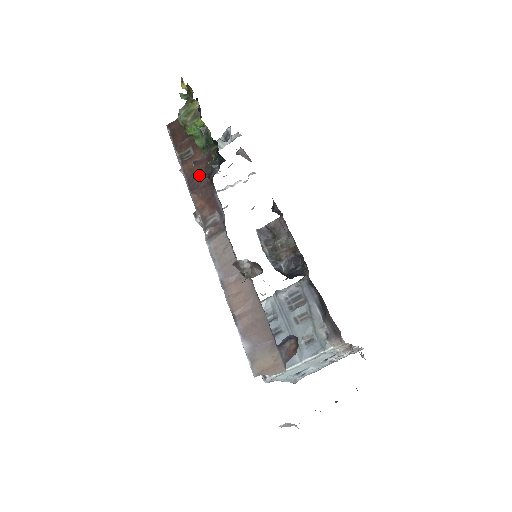
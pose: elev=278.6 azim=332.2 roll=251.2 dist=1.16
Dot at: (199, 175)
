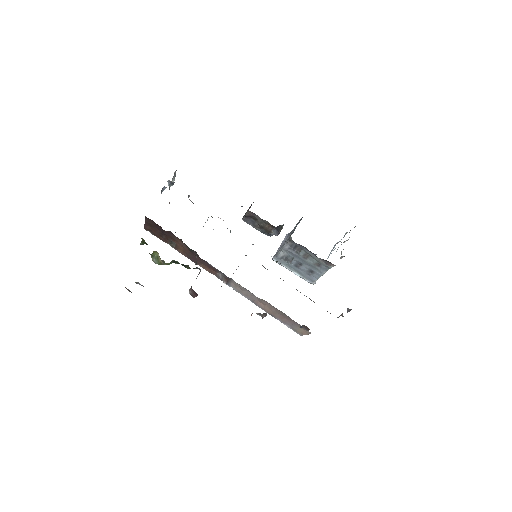
Dot at: (191, 255)
